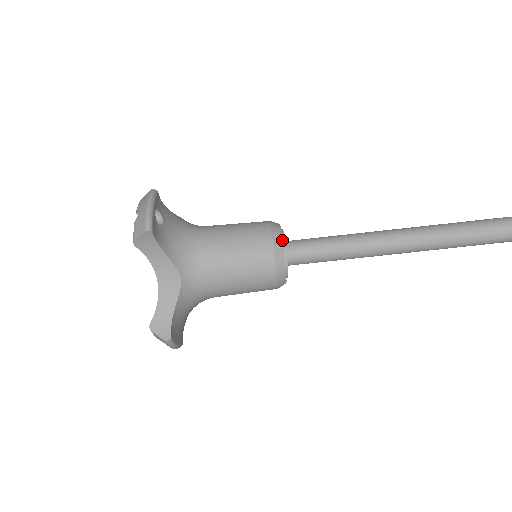
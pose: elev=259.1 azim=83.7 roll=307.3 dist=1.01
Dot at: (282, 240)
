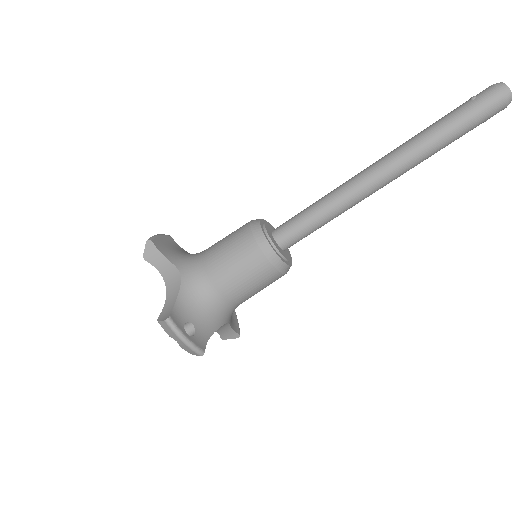
Dot at: (282, 261)
